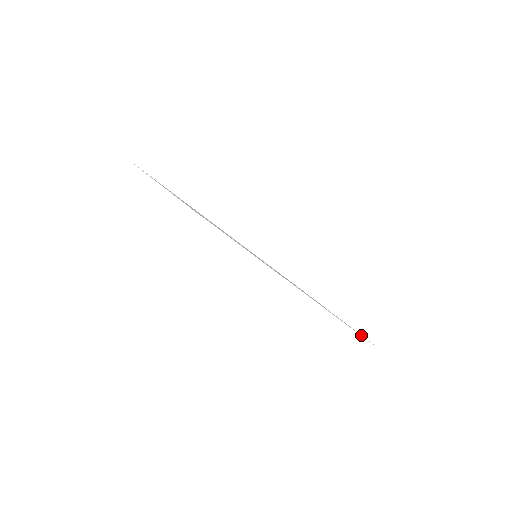
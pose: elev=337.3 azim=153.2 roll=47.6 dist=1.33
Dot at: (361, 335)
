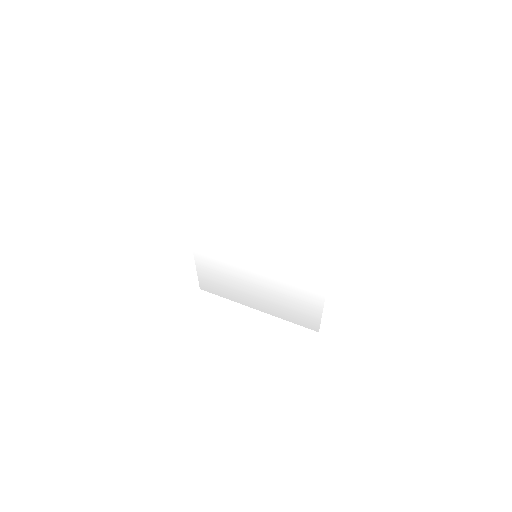
Dot at: (302, 318)
